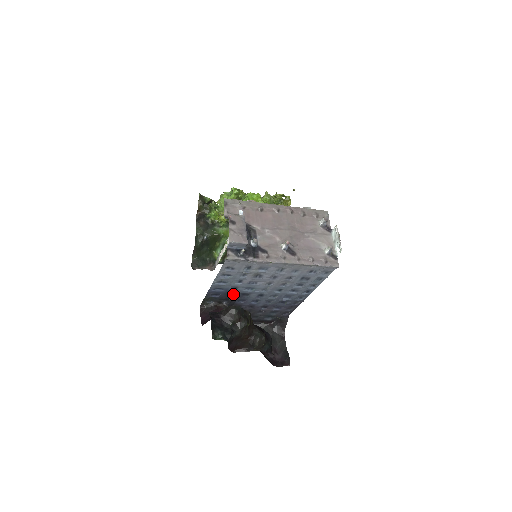
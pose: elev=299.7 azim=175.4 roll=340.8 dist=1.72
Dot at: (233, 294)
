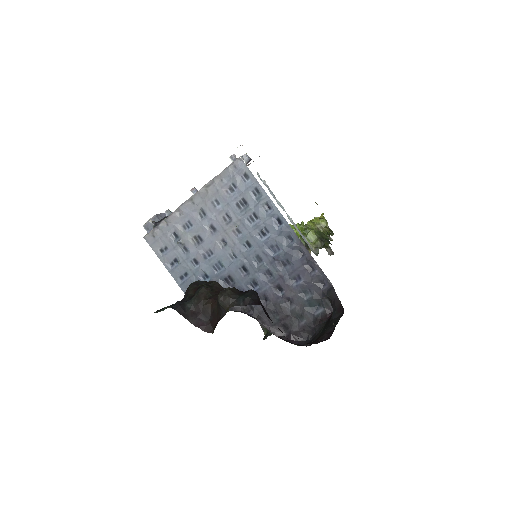
Dot at: occluded
